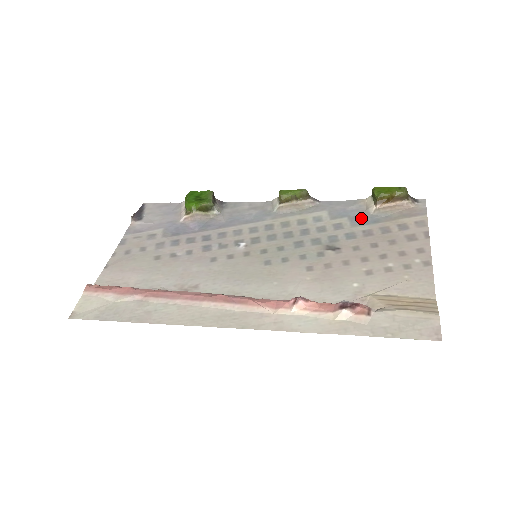
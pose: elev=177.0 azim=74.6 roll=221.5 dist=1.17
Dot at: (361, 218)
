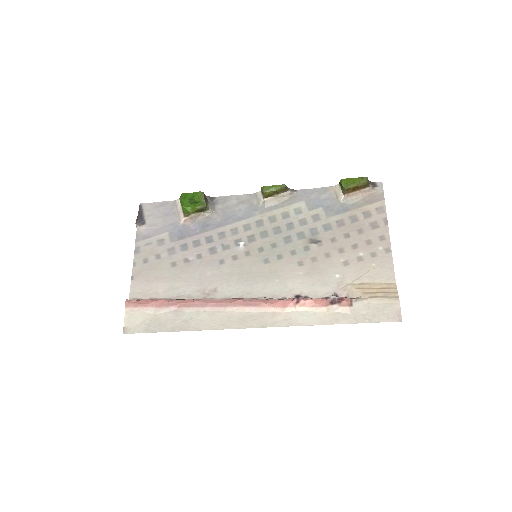
Dot at: (333, 207)
